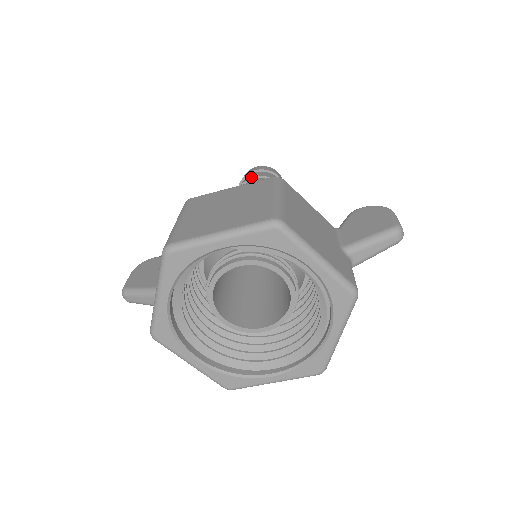
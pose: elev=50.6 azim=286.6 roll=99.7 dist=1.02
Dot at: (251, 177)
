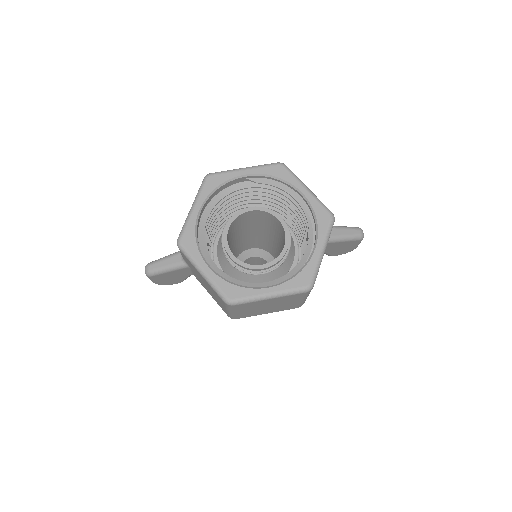
Dot at: occluded
